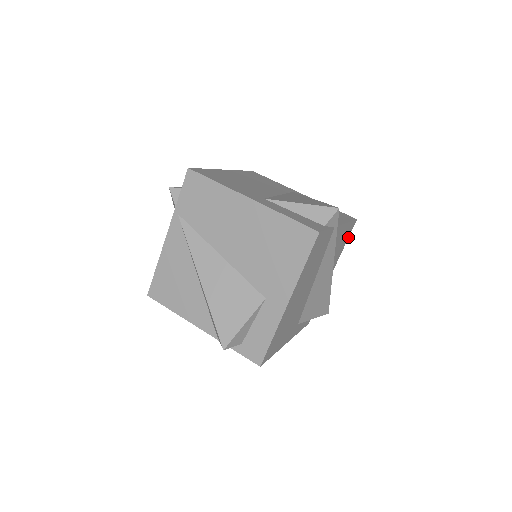
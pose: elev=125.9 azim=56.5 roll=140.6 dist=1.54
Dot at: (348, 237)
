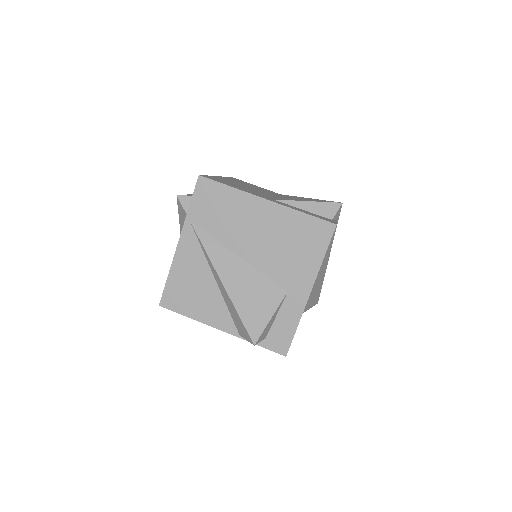
Dot at: occluded
